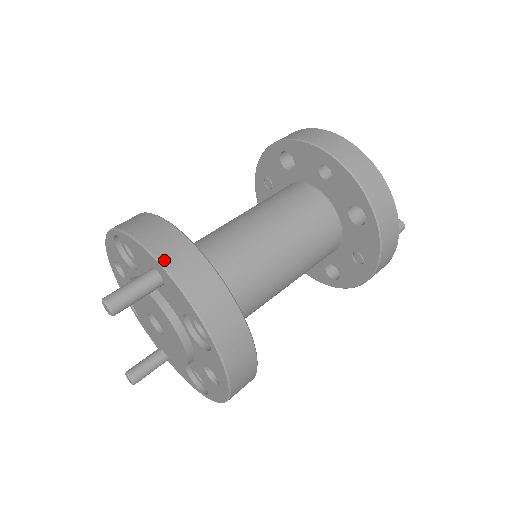
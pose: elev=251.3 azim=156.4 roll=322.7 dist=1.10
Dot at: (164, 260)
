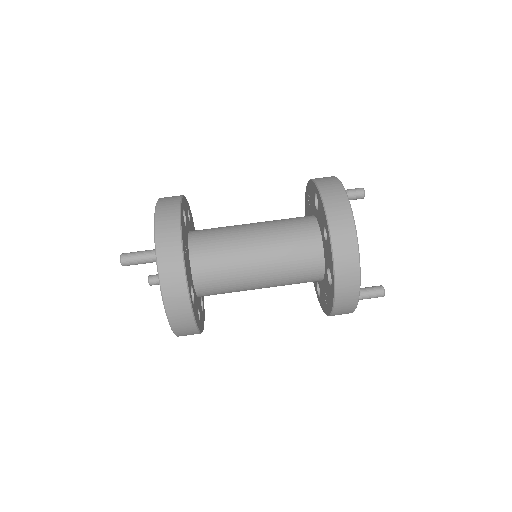
Dot at: (159, 254)
